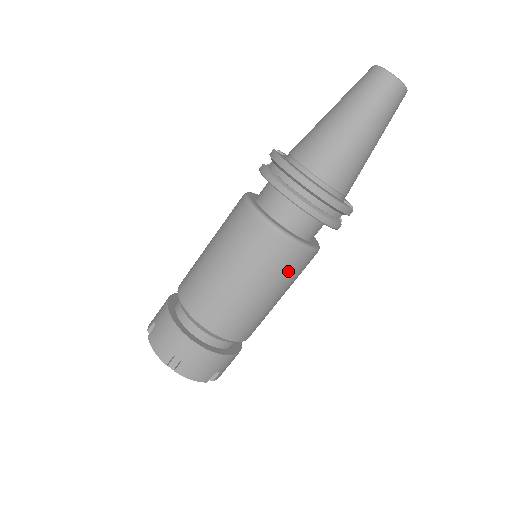
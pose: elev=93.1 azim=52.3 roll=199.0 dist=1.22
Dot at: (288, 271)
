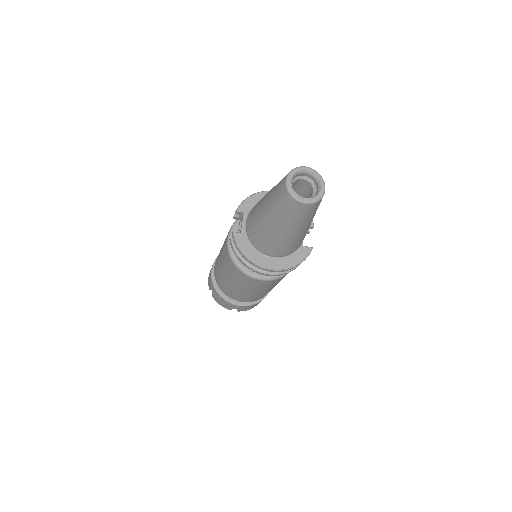
Dot at: (281, 279)
